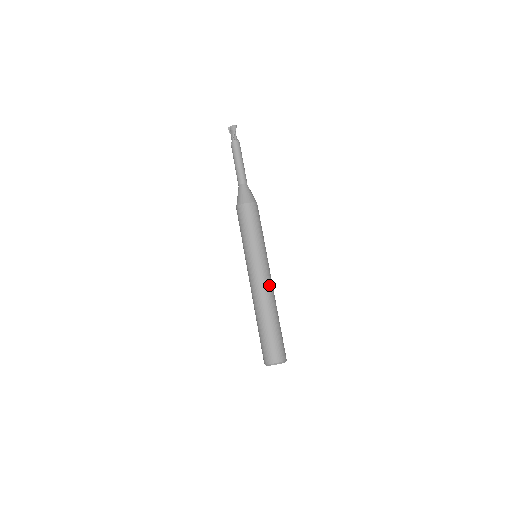
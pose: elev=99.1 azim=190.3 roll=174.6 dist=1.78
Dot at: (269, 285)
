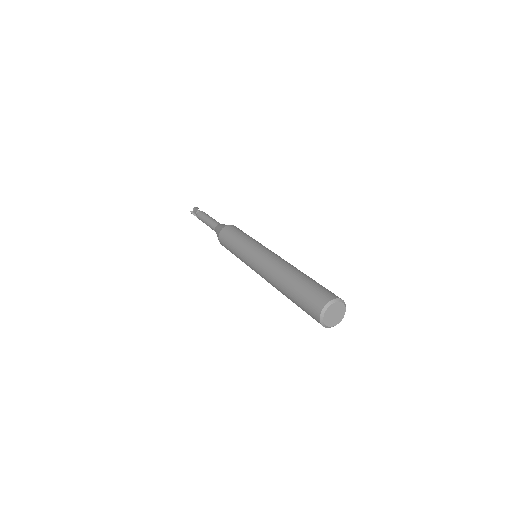
Dot at: (283, 259)
